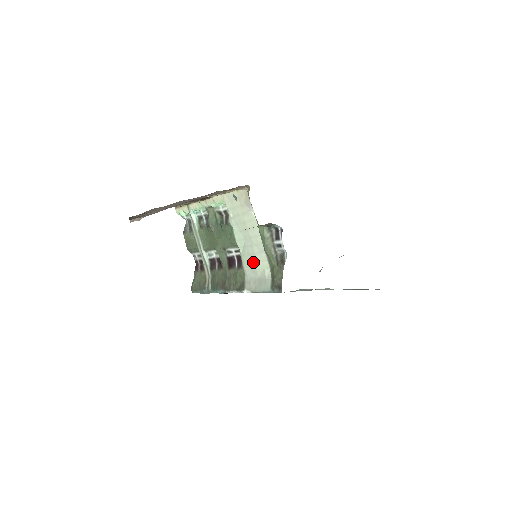
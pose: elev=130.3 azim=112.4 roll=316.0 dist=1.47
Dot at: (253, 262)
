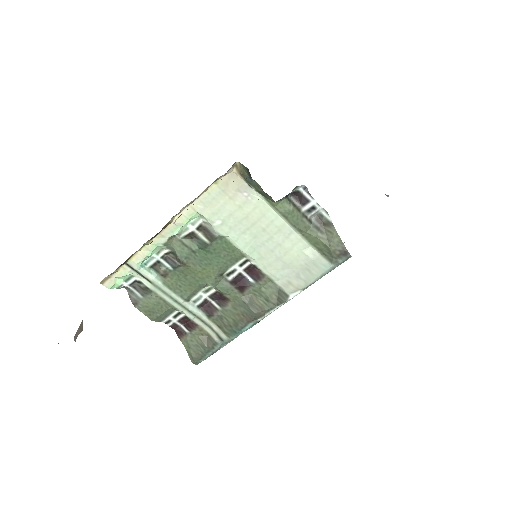
Dot at: (282, 256)
